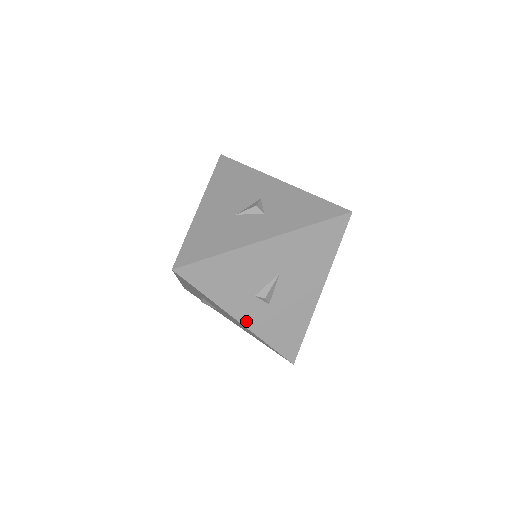
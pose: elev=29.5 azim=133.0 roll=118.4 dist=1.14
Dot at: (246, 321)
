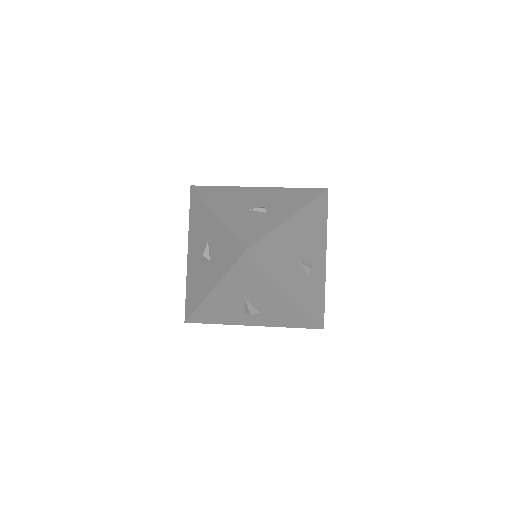
Dot at: (258, 324)
